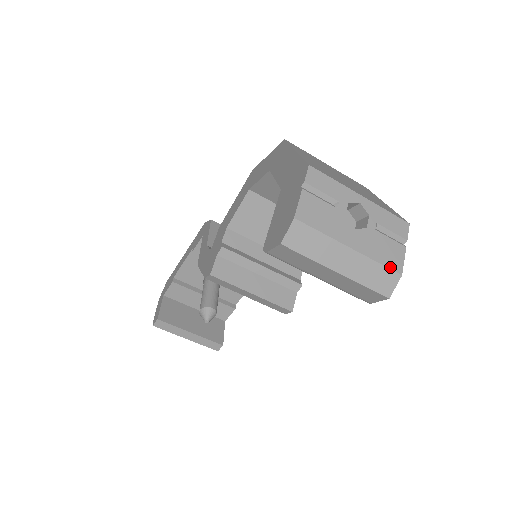
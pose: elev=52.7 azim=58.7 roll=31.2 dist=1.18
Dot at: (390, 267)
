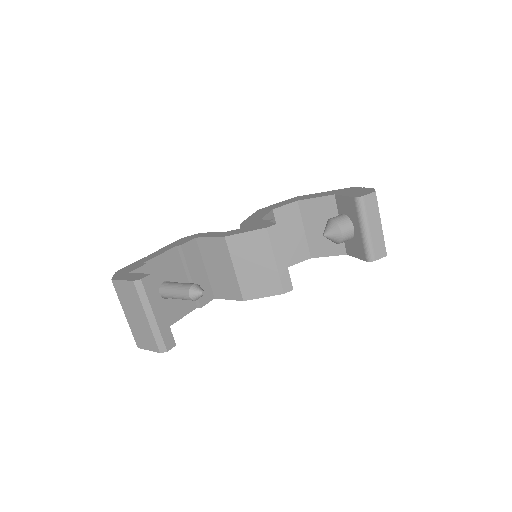
Dot at: occluded
